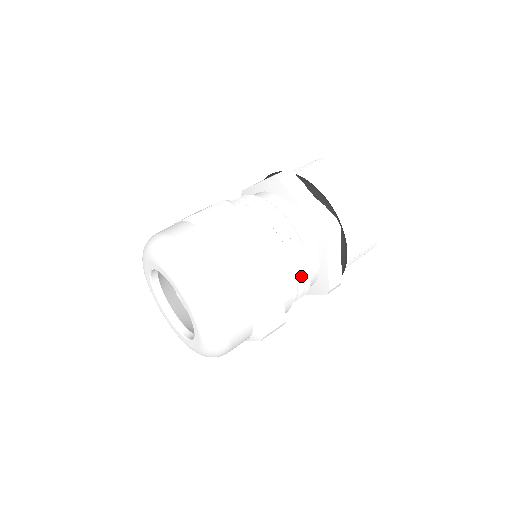
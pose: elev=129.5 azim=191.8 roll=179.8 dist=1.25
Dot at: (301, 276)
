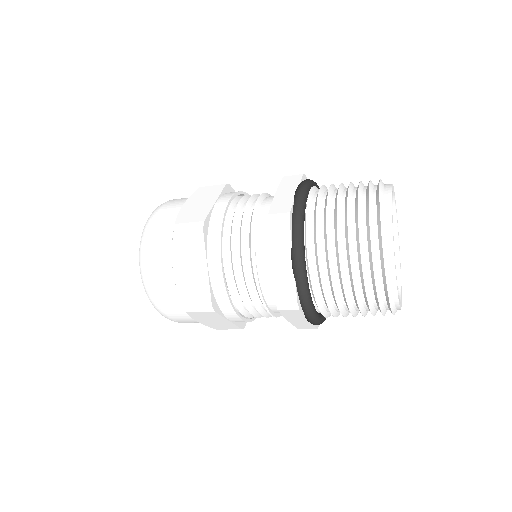
Dot at: (242, 265)
